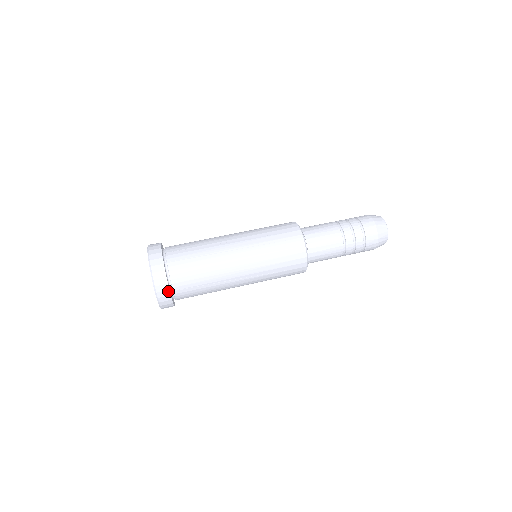
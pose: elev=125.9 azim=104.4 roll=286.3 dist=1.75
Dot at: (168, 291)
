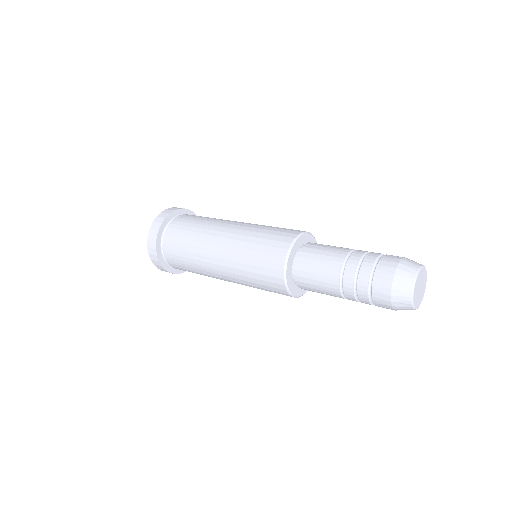
Dot at: (159, 262)
